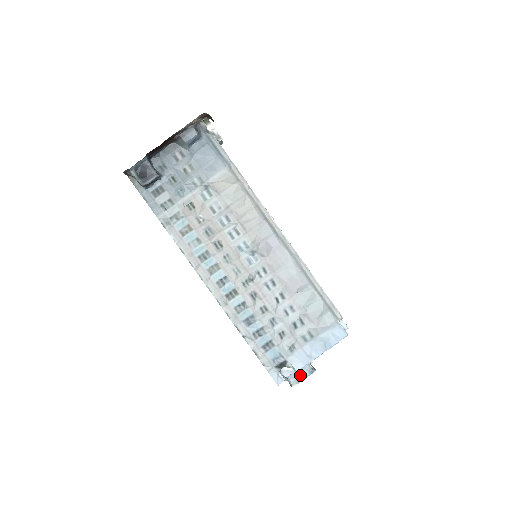
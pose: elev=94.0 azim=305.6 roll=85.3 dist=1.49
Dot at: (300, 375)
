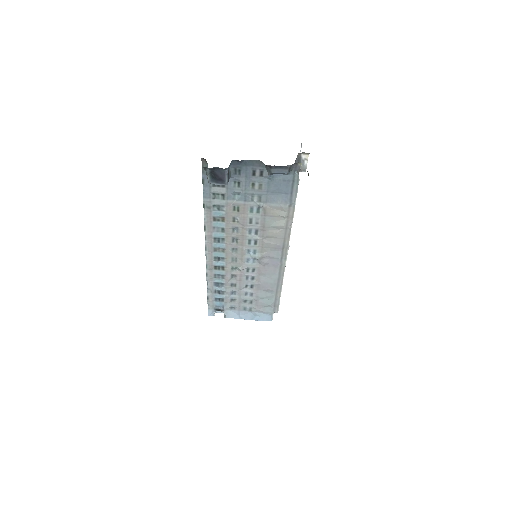
Dot at: occluded
